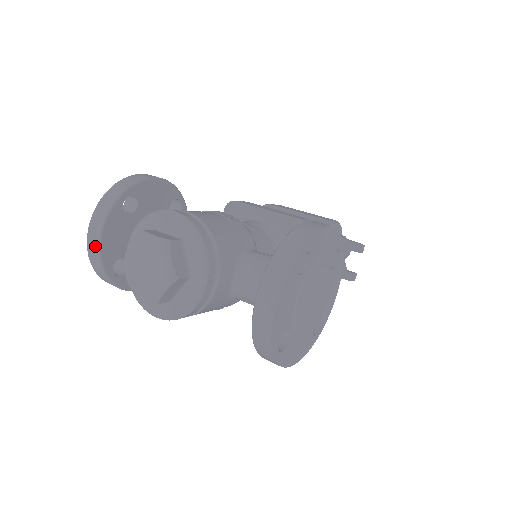
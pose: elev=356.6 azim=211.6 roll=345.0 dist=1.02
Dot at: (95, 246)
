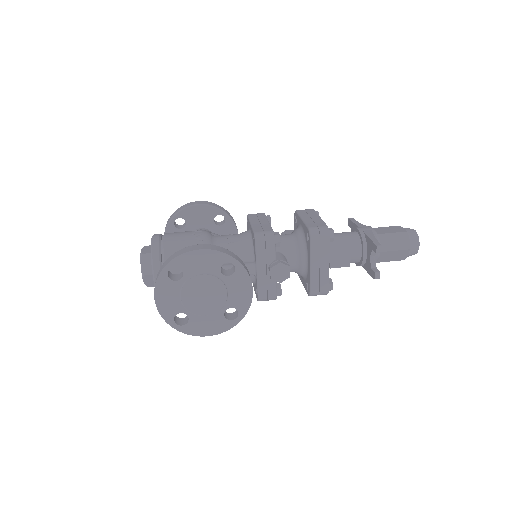
Dot at: occluded
